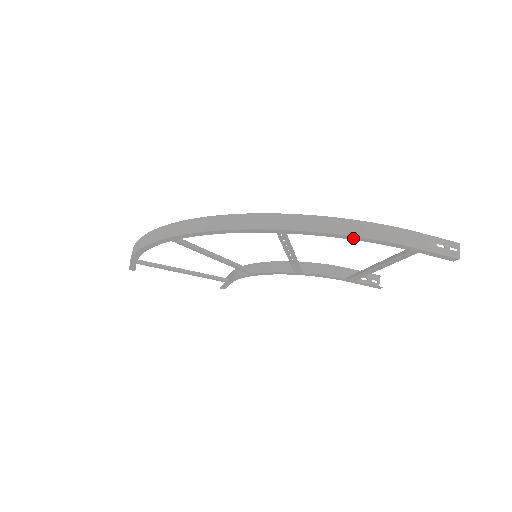
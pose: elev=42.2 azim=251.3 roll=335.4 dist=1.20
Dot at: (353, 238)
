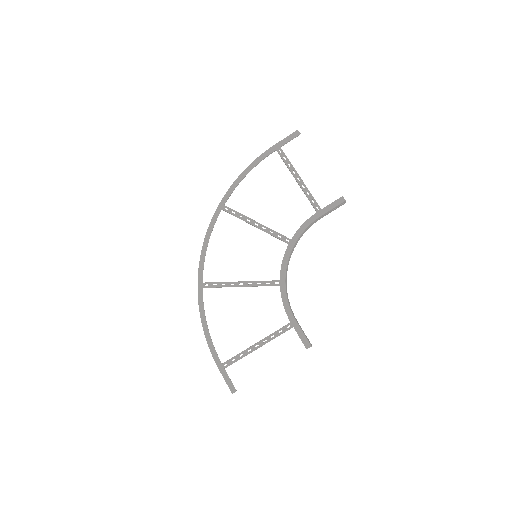
Dot at: (246, 172)
